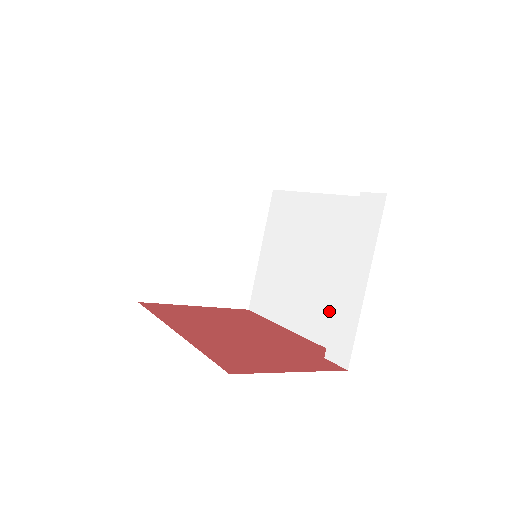
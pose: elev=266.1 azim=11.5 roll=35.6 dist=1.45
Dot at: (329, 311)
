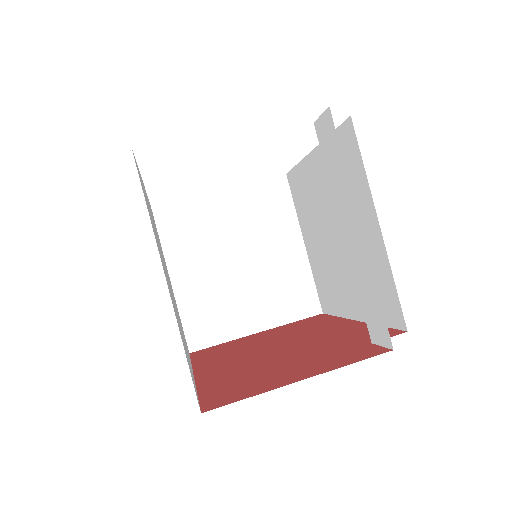
Dot at: occluded
